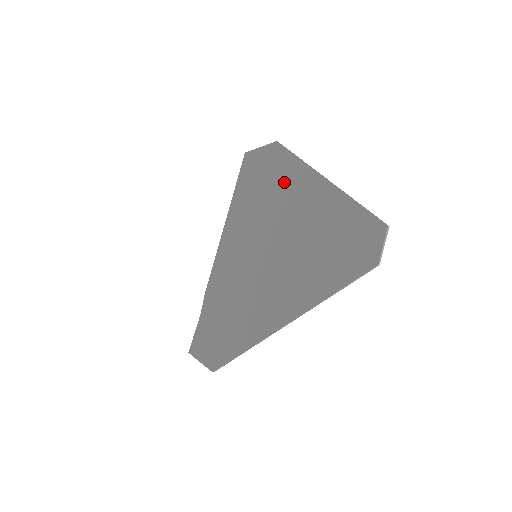
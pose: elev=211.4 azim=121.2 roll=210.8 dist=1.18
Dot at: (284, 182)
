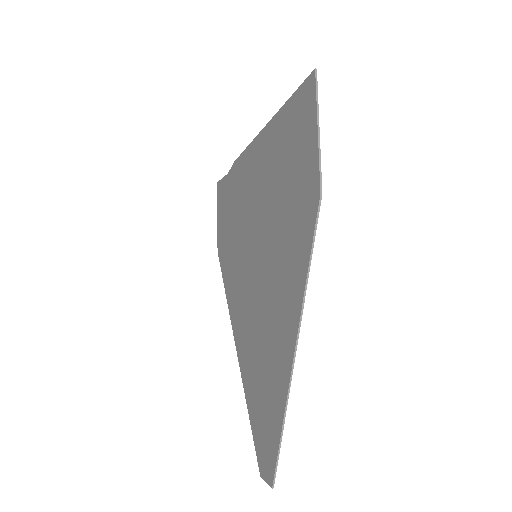
Dot at: (289, 272)
